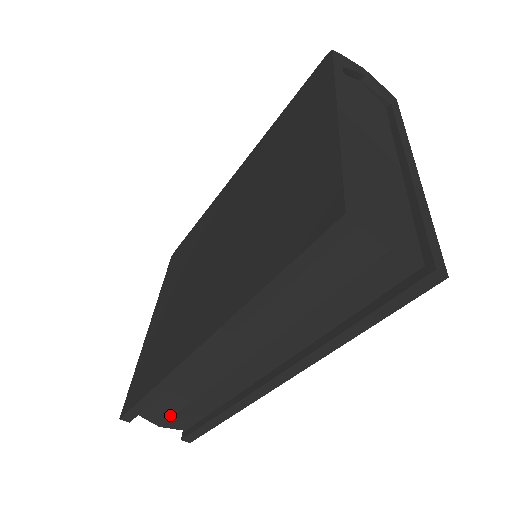
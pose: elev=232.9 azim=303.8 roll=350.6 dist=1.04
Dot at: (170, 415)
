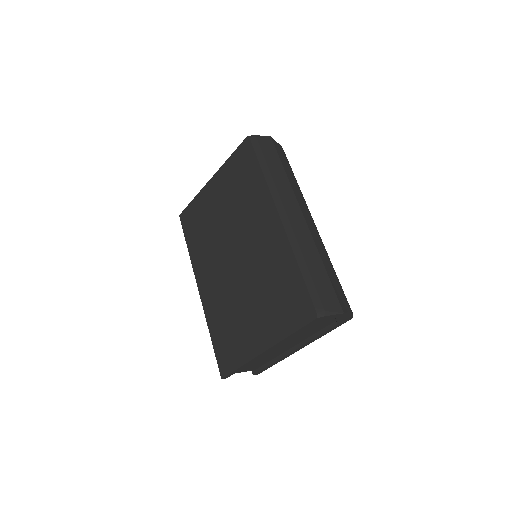
Dot at: occluded
